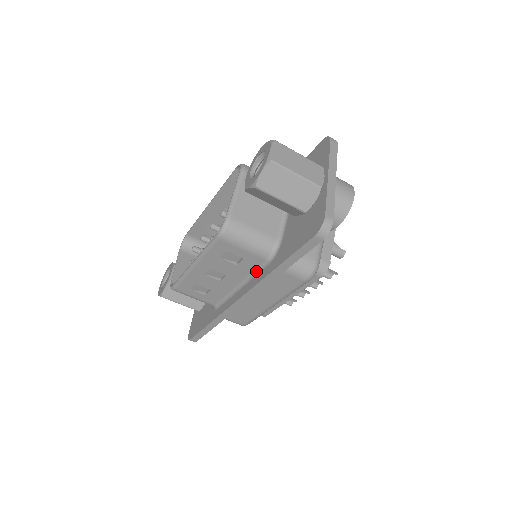
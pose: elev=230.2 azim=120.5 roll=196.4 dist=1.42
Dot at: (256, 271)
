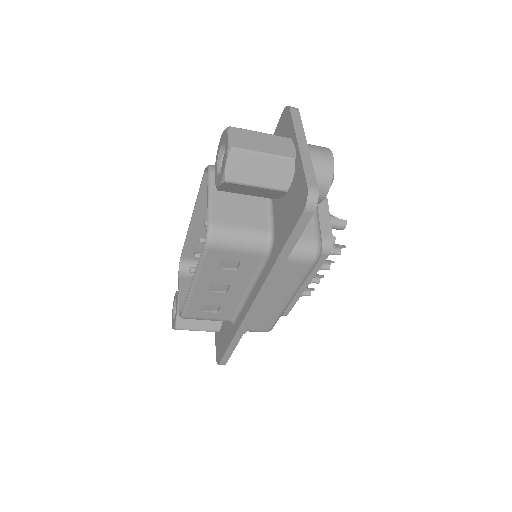
Dot at: (259, 270)
